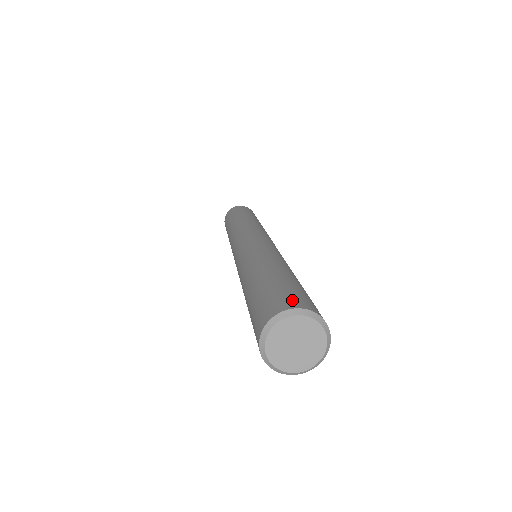
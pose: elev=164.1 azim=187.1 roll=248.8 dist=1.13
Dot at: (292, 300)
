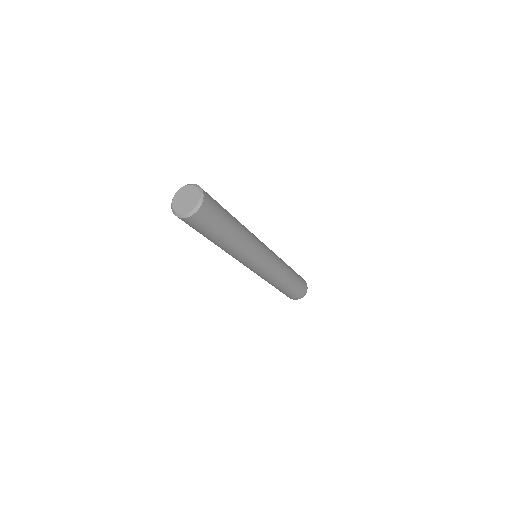
Dot at: occluded
